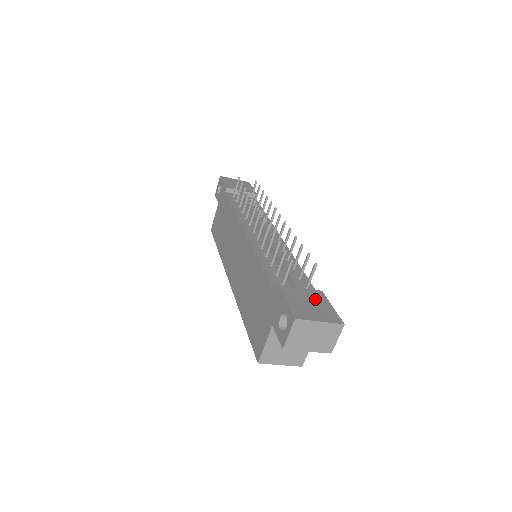
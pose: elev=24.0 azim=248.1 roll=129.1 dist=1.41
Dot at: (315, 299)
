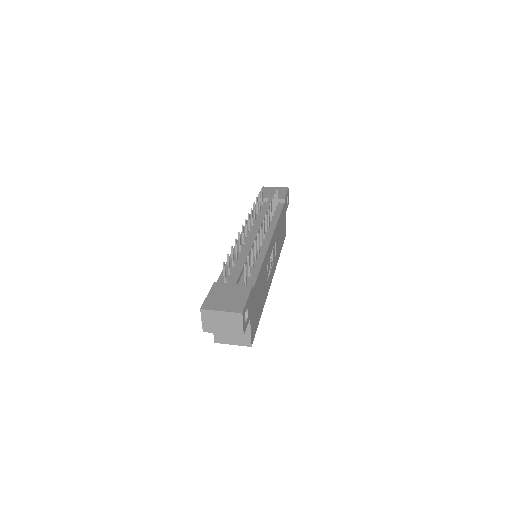
Dot at: (237, 293)
